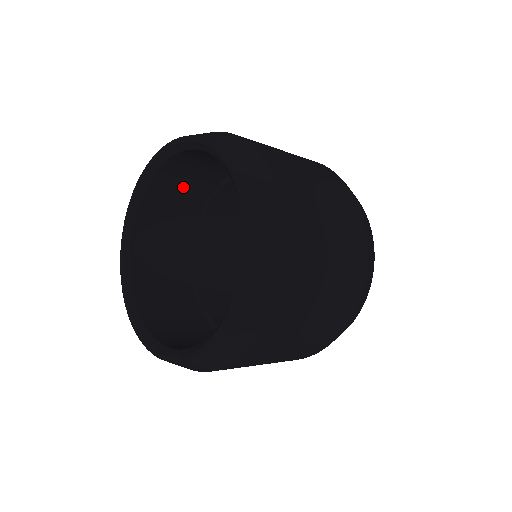
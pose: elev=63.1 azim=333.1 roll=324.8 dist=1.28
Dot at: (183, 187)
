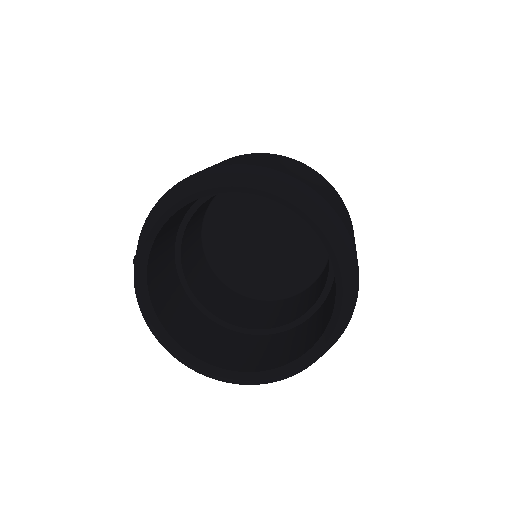
Dot at: (165, 239)
